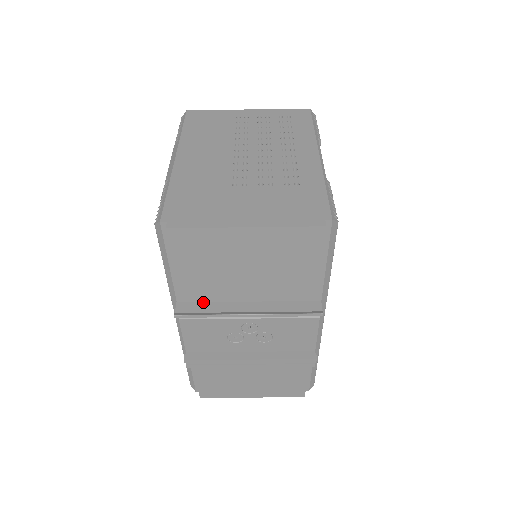
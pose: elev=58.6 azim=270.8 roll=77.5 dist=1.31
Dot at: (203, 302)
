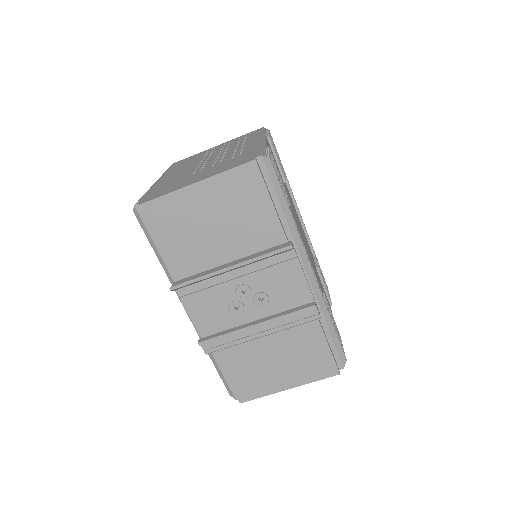
Dot at: (194, 275)
